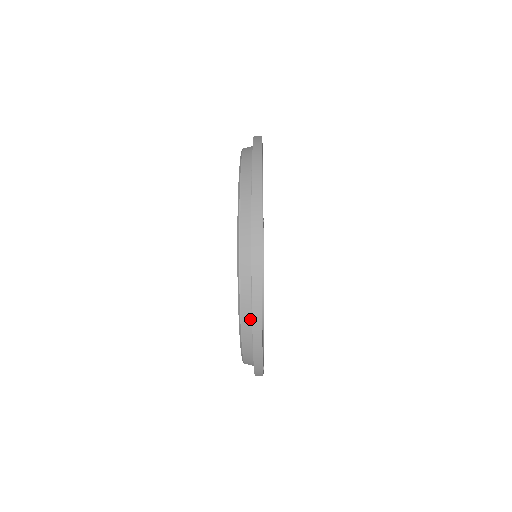
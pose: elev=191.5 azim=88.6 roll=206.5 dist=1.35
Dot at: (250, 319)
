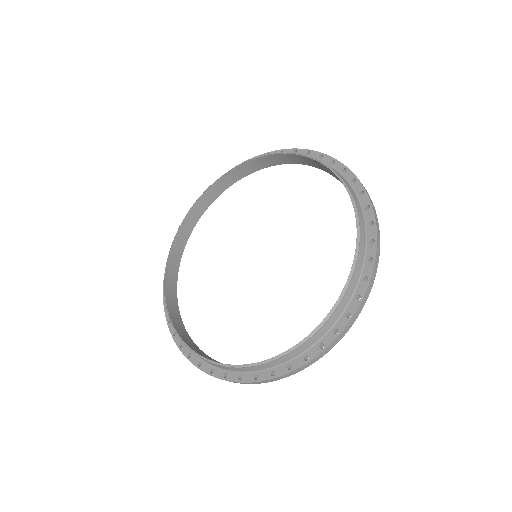
Dot at: (361, 269)
